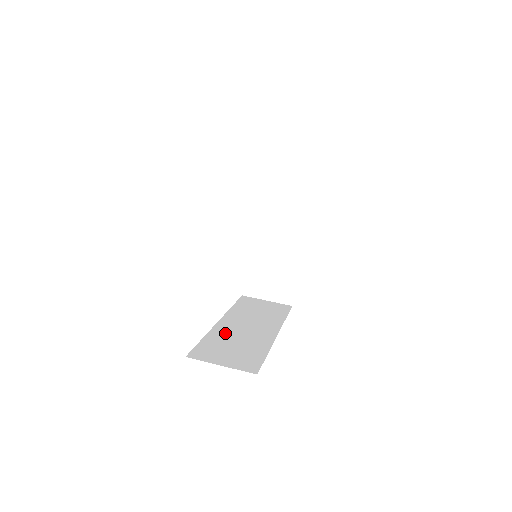
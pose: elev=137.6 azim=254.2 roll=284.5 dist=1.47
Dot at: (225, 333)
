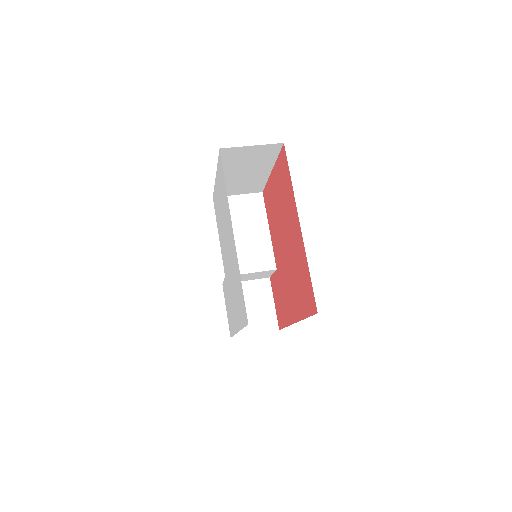
Dot at: occluded
